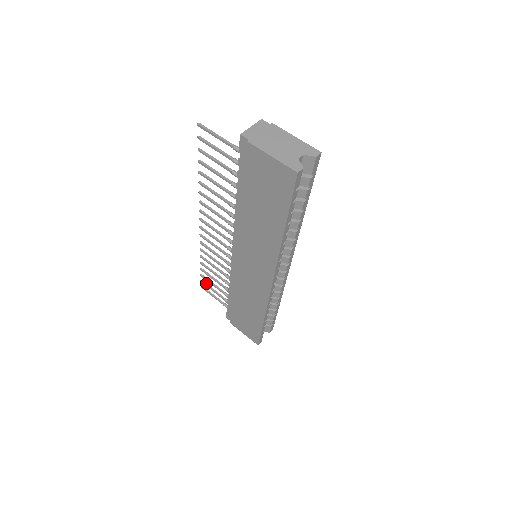
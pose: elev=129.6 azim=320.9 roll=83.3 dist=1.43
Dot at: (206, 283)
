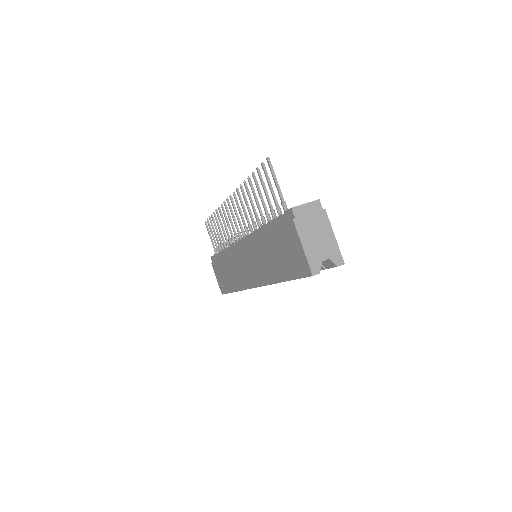
Dot at: occluded
